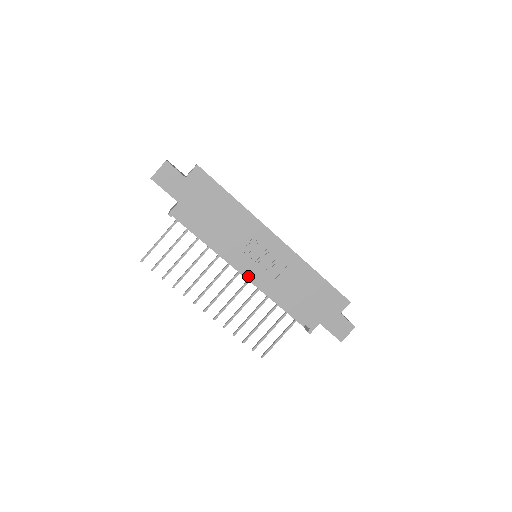
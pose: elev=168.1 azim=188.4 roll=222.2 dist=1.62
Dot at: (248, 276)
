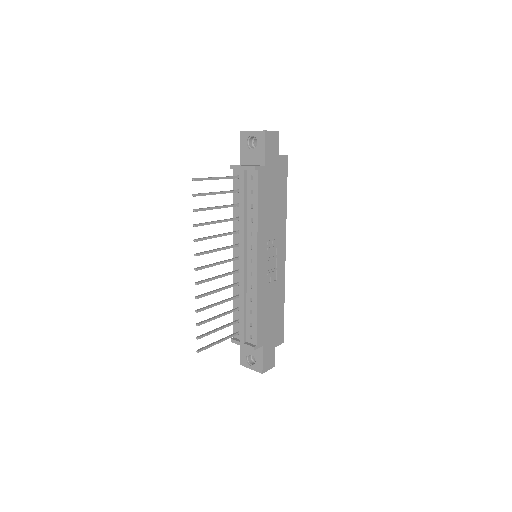
Dot at: (257, 265)
